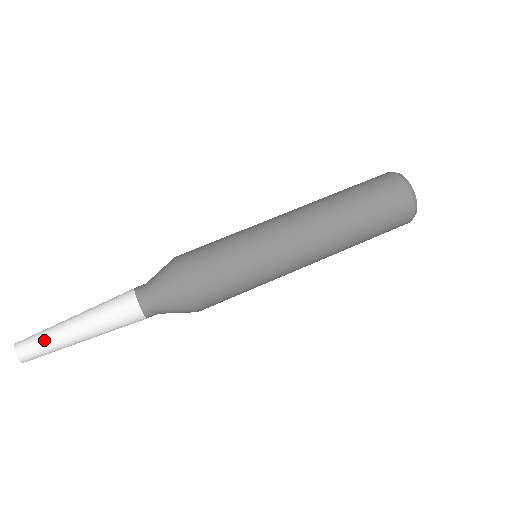
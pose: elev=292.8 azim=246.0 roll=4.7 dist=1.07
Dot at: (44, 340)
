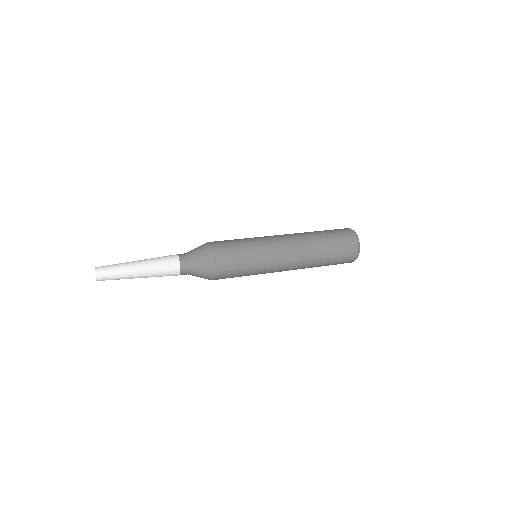
Dot at: (115, 264)
